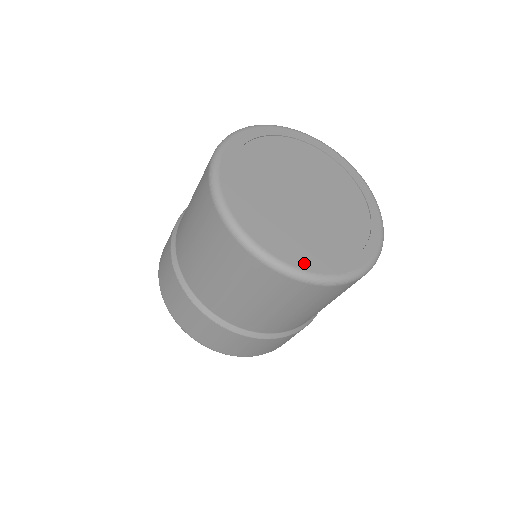
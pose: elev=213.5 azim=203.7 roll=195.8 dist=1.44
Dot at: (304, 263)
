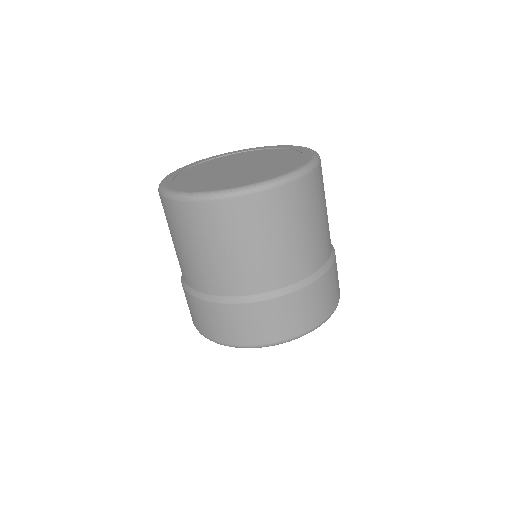
Dot at: (172, 185)
